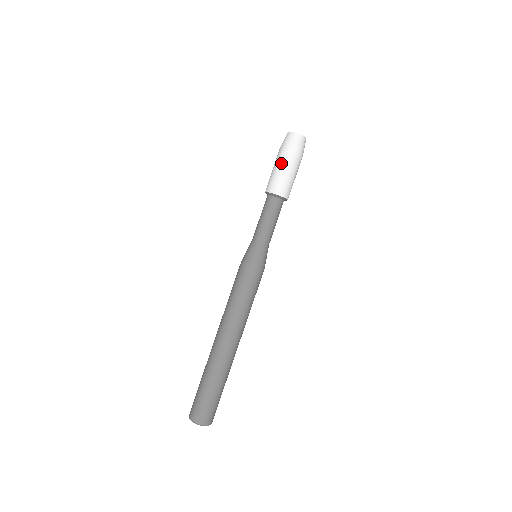
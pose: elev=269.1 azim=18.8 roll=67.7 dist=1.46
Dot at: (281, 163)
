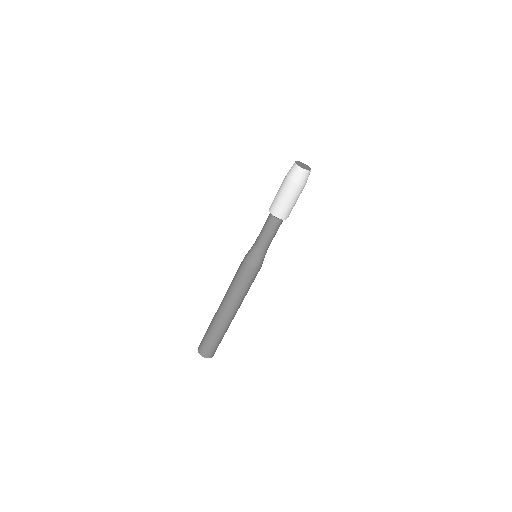
Dot at: (292, 196)
